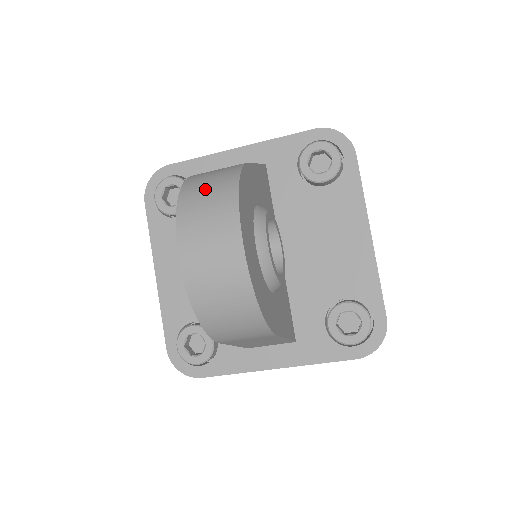
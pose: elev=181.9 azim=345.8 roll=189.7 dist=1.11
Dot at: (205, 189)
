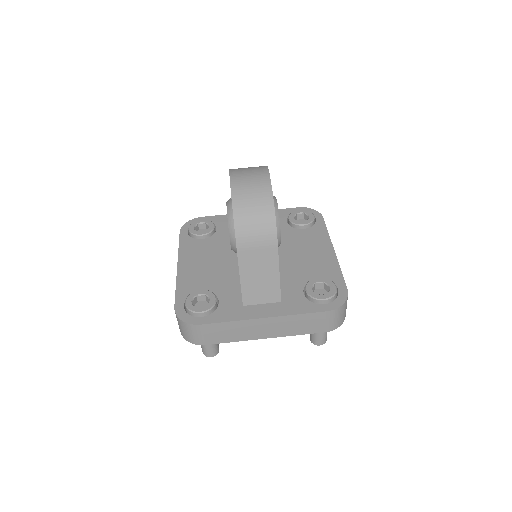
Dot at: occluded
